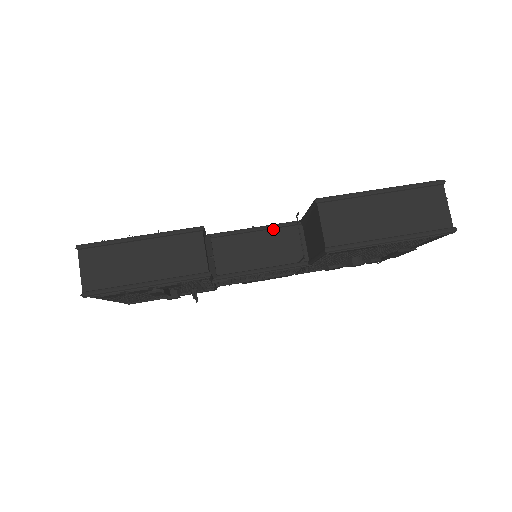
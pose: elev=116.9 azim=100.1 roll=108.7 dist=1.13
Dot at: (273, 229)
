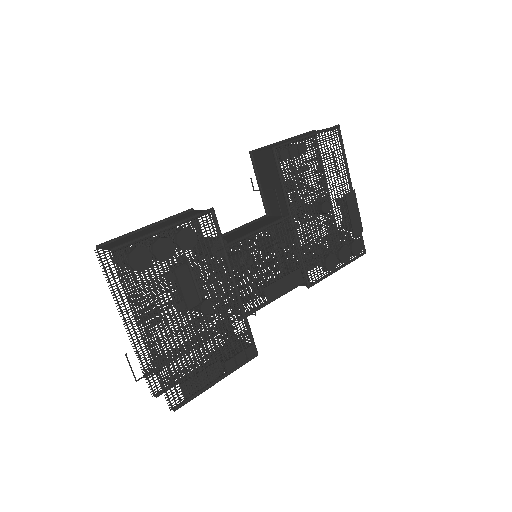
Dot at: (251, 224)
